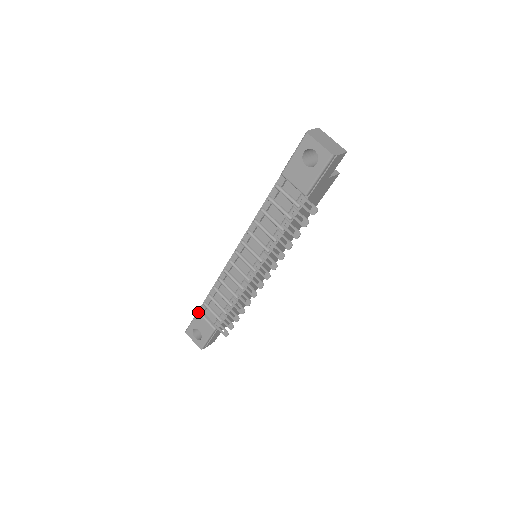
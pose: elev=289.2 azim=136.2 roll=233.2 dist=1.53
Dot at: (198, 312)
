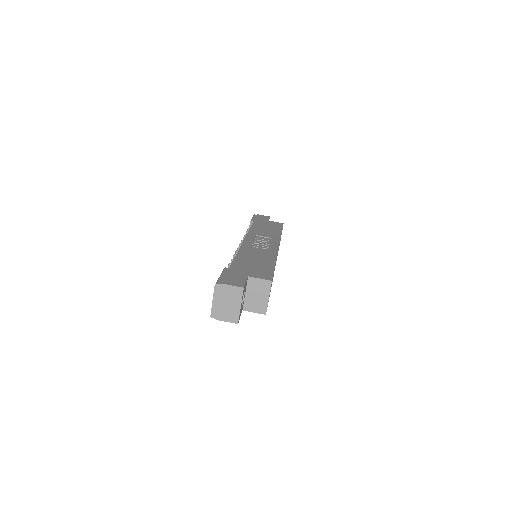
Dot at: (250, 222)
